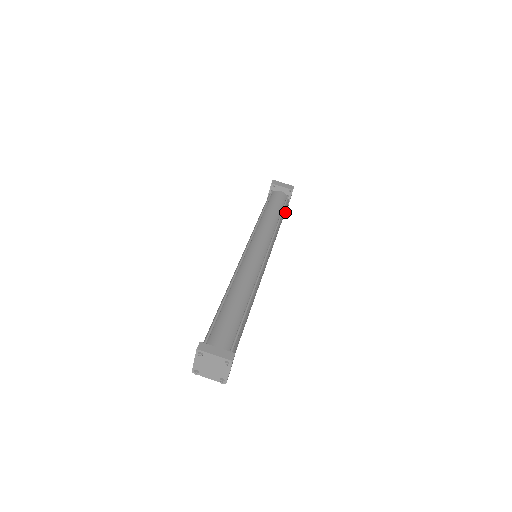
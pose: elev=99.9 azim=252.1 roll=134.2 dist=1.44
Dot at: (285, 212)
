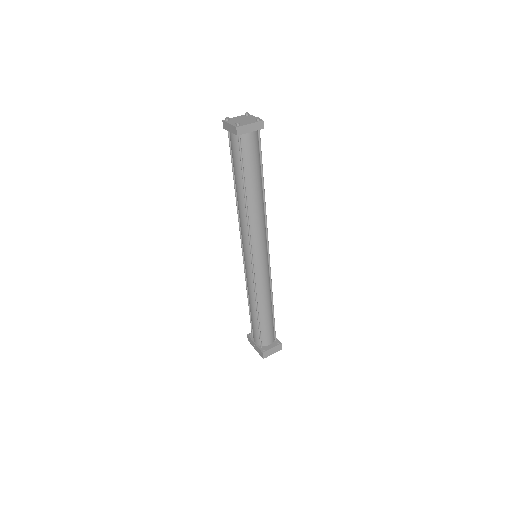
Dot at: (278, 341)
